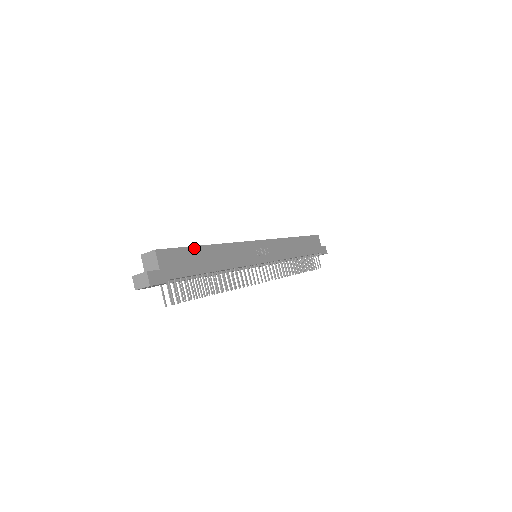
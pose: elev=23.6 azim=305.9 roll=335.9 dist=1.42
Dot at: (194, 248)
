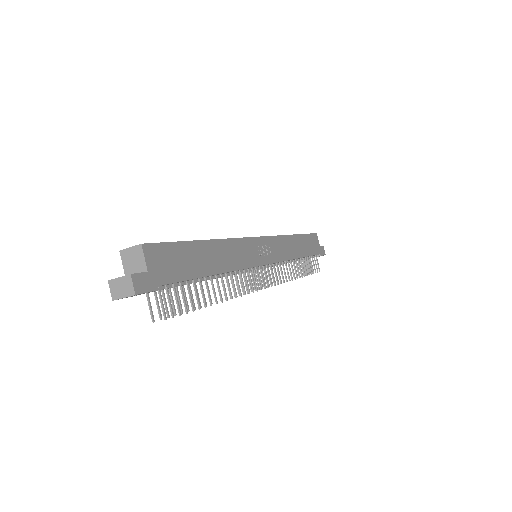
Dot at: (190, 243)
